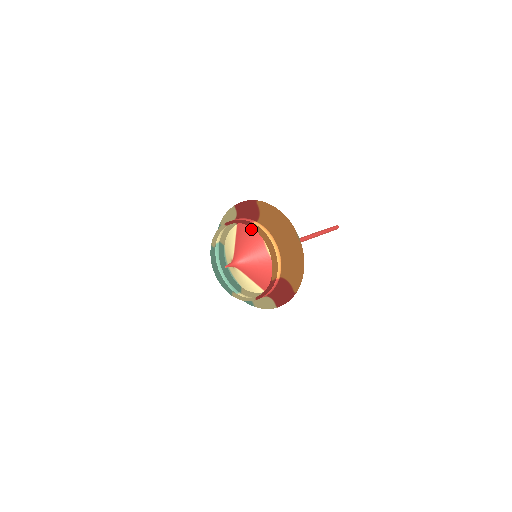
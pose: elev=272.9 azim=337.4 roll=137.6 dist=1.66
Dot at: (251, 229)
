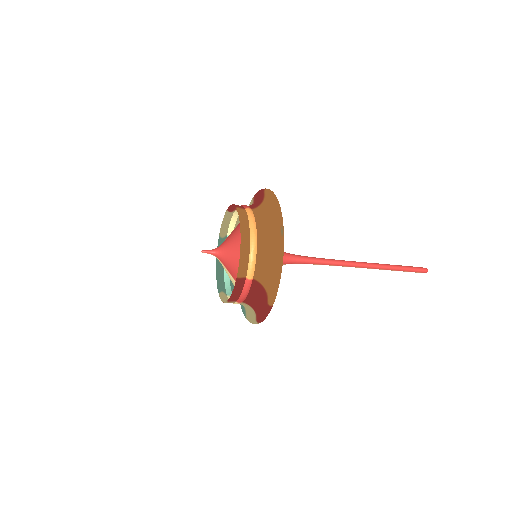
Dot at: occluded
